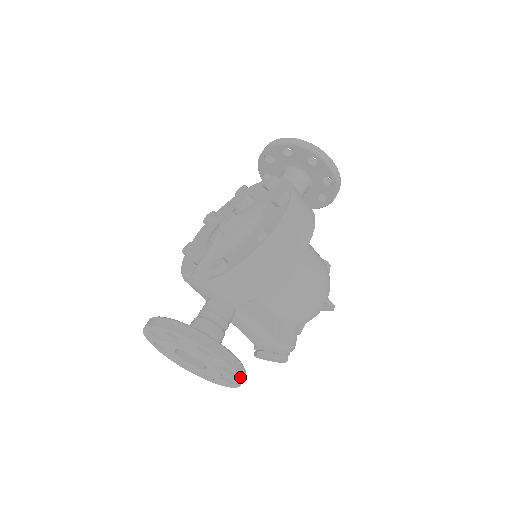
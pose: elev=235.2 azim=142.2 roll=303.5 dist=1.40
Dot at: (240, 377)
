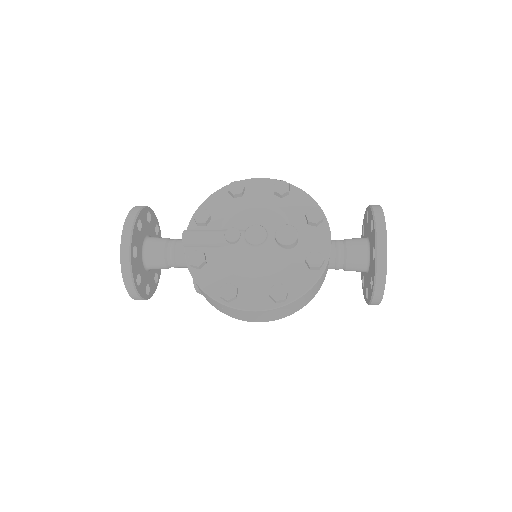
Dot at: occluded
